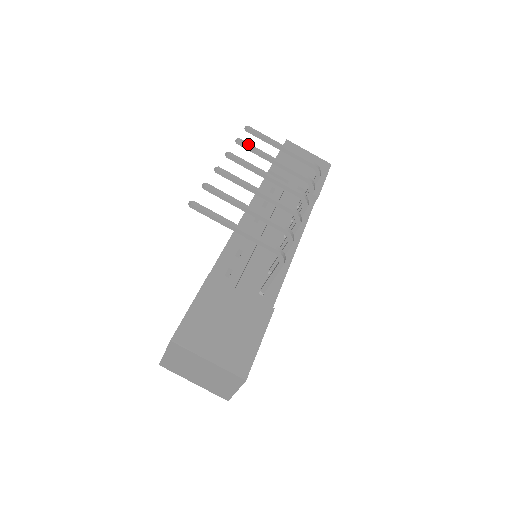
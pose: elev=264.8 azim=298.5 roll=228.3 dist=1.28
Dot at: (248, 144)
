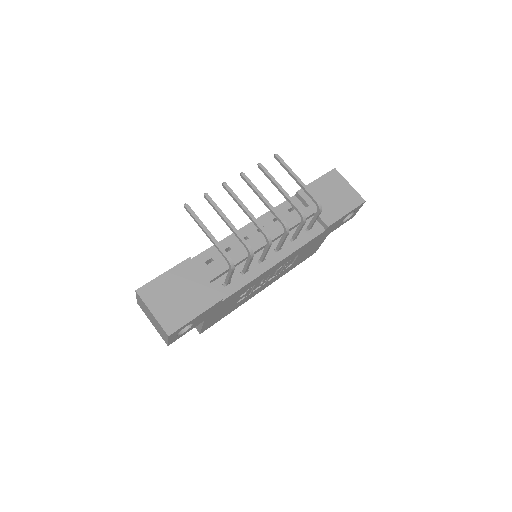
Dot at: (265, 170)
